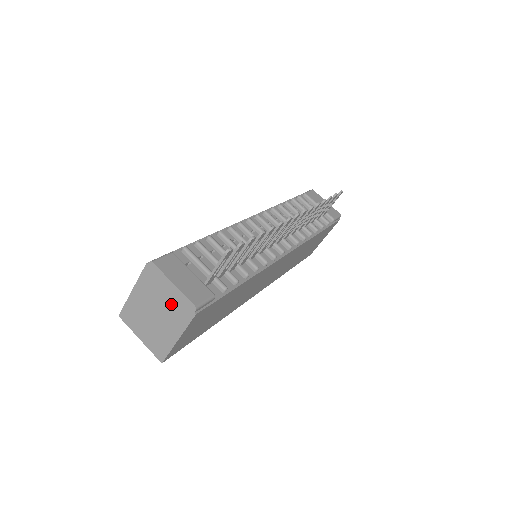
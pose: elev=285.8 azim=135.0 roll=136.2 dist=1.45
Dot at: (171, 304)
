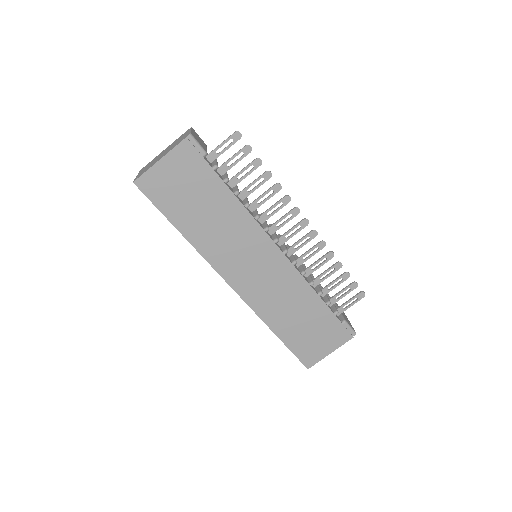
Dot at: (178, 141)
